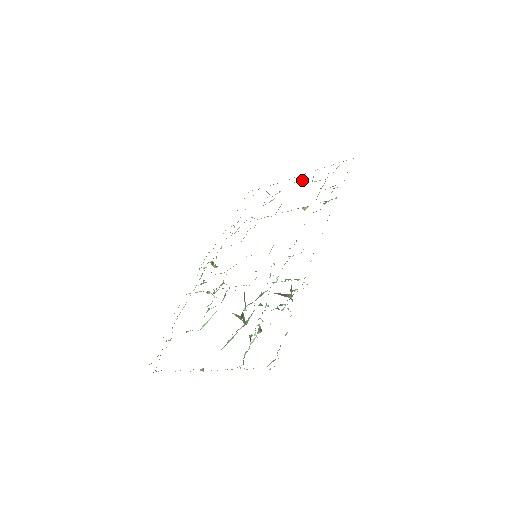
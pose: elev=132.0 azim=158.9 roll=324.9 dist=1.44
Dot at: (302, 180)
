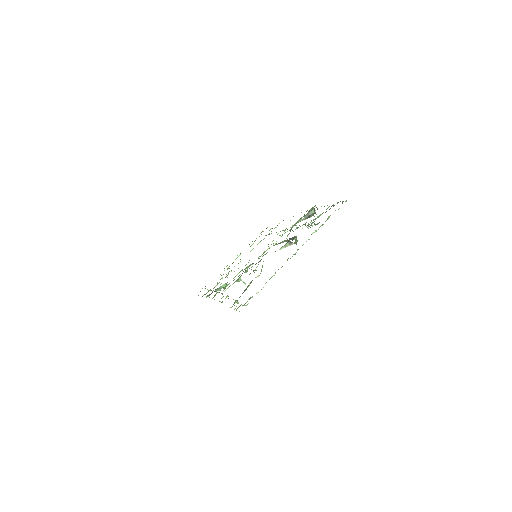
Dot at: occluded
